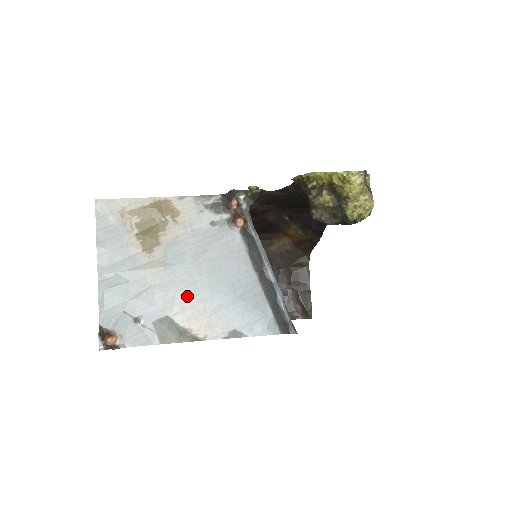
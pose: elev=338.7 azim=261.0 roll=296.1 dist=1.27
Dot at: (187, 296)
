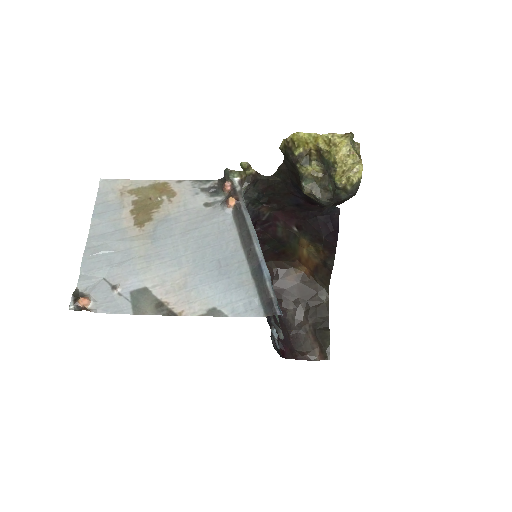
Dot at: (169, 269)
